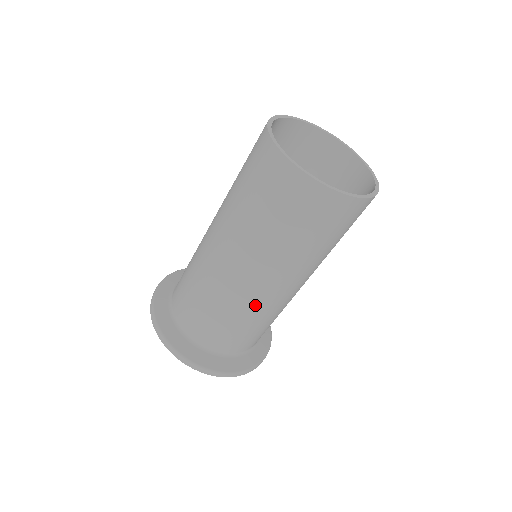
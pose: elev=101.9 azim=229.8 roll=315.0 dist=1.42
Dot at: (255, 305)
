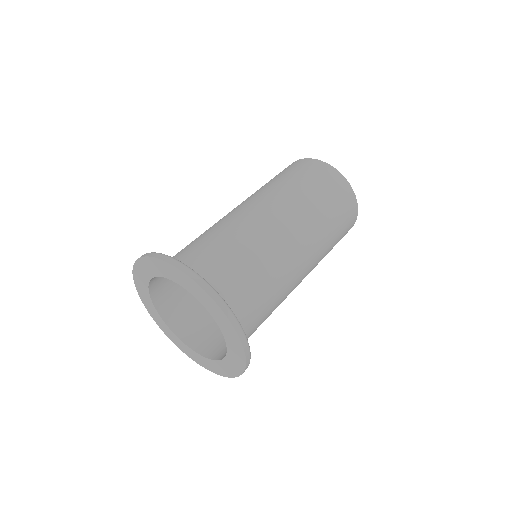
Dot at: (270, 241)
